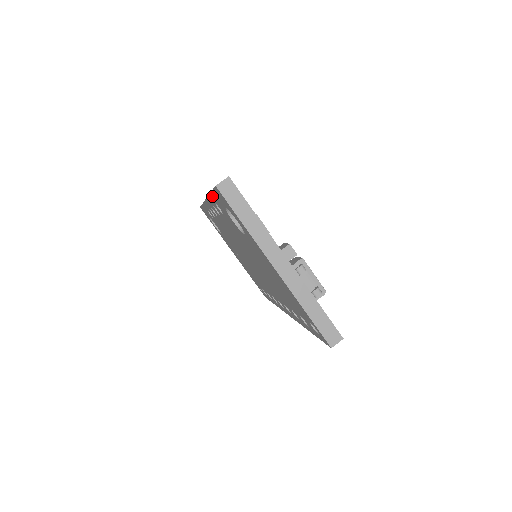
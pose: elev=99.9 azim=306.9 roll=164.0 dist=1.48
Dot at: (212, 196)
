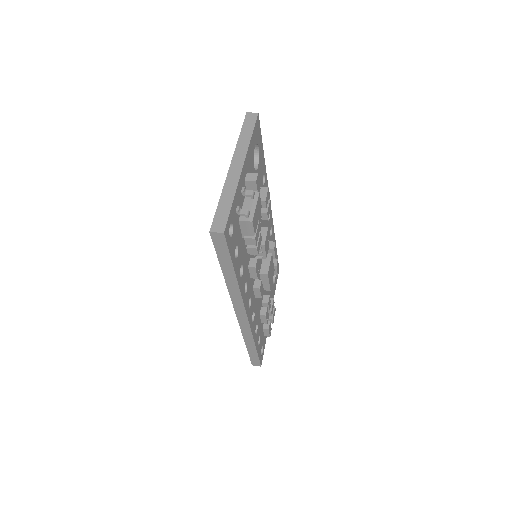
Dot at: occluded
